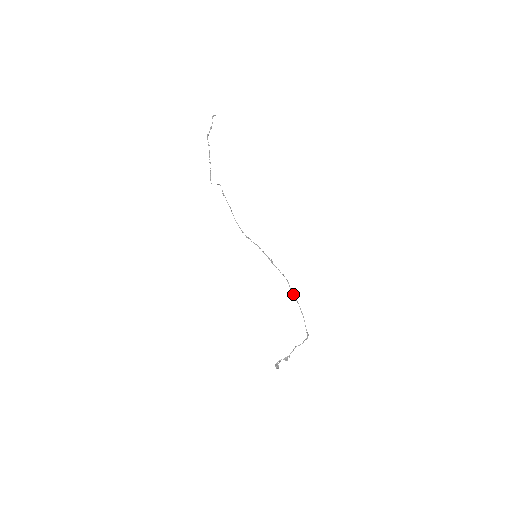
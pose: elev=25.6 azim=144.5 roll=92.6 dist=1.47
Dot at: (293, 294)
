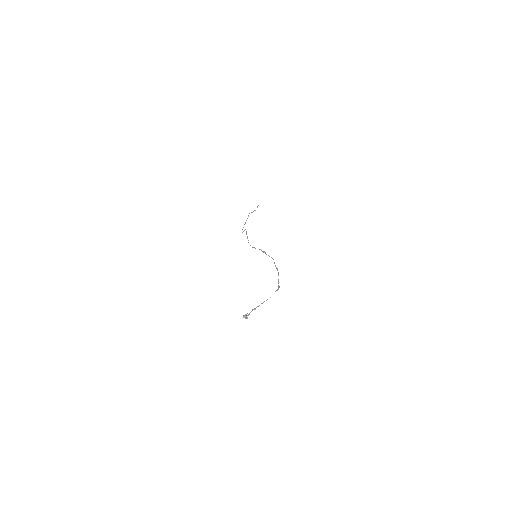
Dot at: (276, 267)
